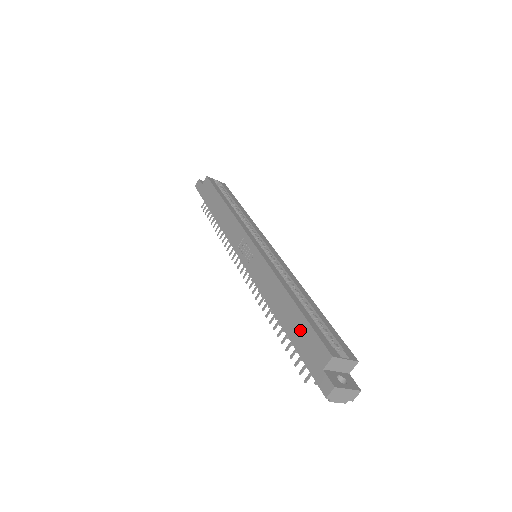
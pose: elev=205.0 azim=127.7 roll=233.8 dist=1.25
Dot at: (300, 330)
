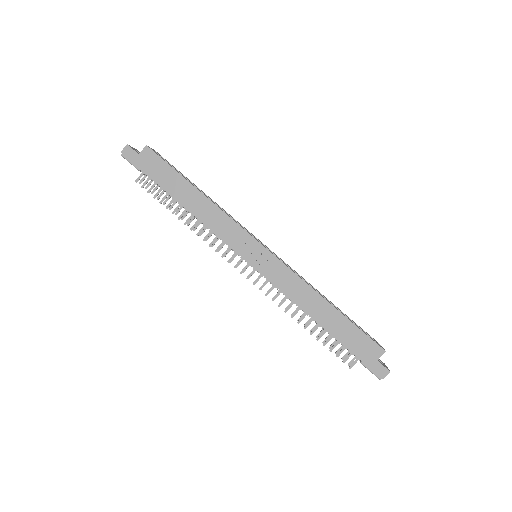
Dot at: (348, 332)
